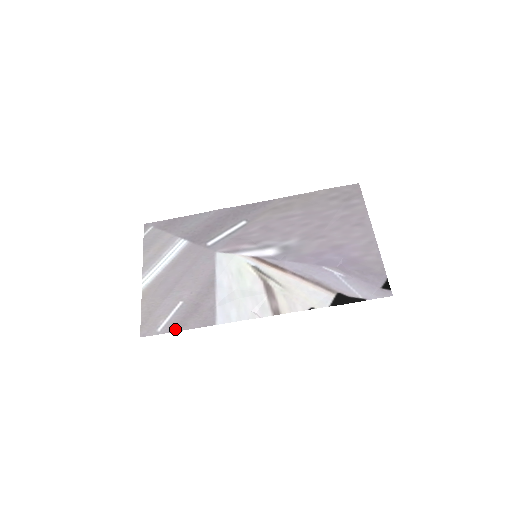
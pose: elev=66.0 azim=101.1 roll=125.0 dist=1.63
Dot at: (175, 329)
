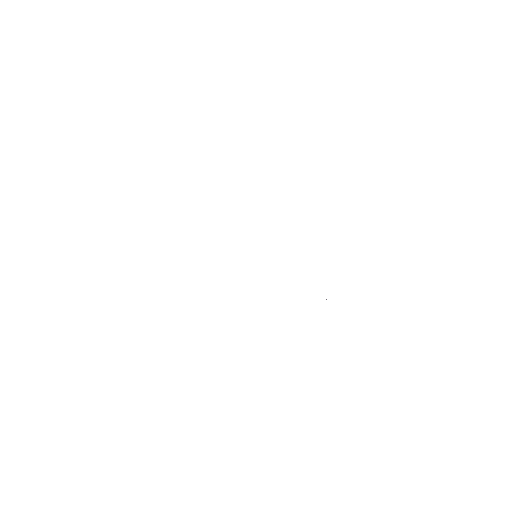
Dot at: occluded
